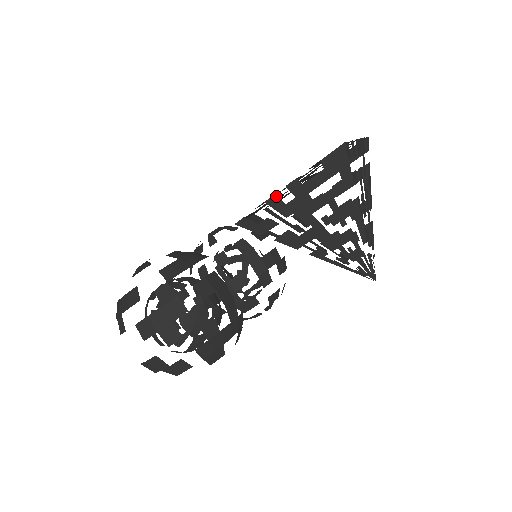
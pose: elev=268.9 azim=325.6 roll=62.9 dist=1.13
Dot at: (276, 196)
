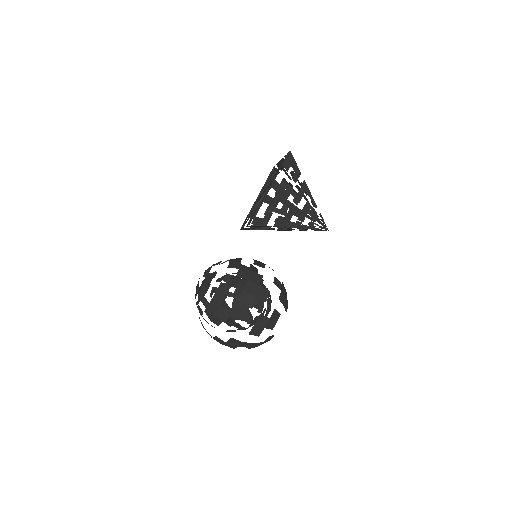
Dot at: (267, 195)
